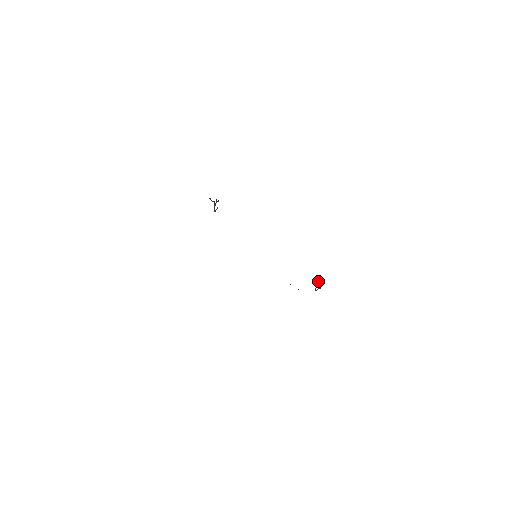
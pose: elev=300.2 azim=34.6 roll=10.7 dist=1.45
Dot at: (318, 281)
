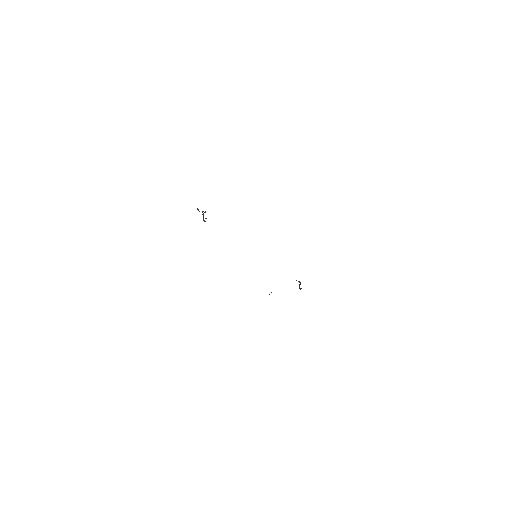
Dot at: (299, 282)
